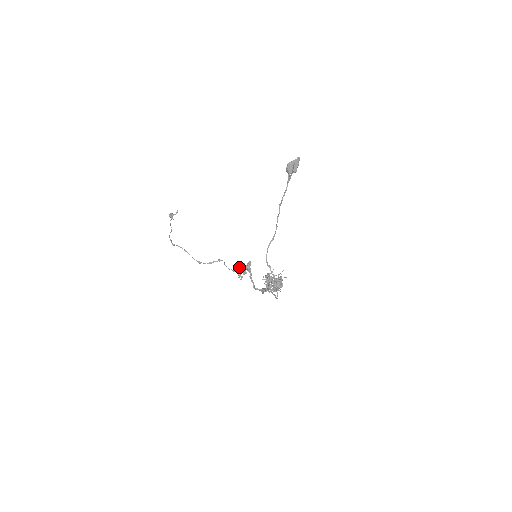
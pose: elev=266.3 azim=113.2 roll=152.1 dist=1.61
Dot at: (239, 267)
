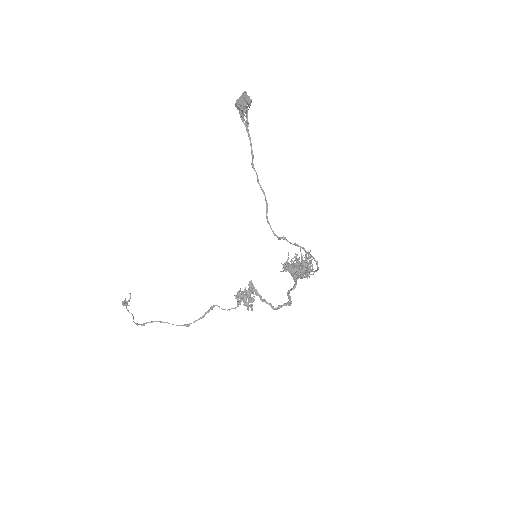
Dot at: (241, 295)
